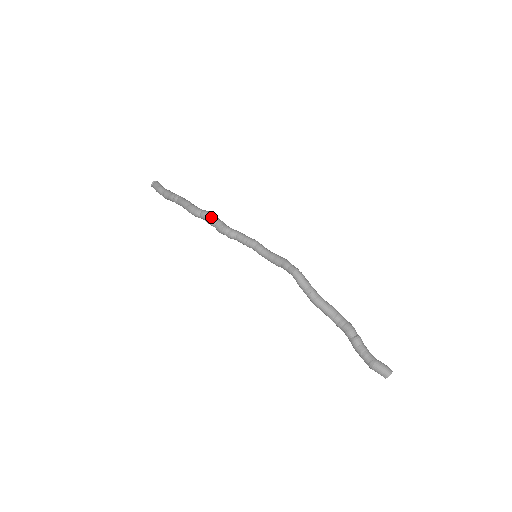
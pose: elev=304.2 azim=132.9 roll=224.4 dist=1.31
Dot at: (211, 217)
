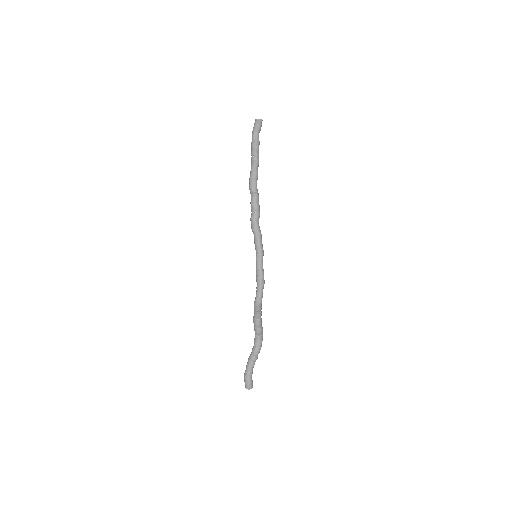
Dot at: (255, 205)
